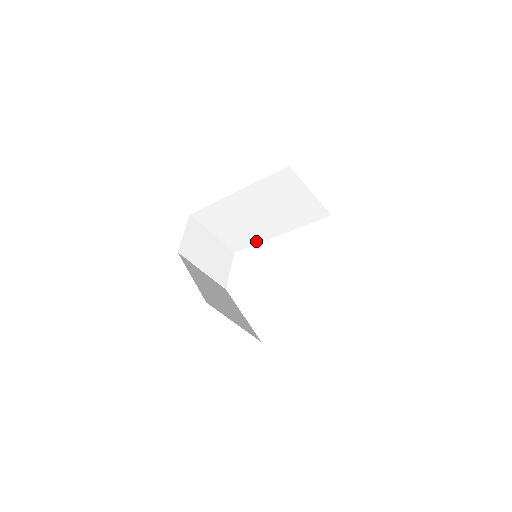
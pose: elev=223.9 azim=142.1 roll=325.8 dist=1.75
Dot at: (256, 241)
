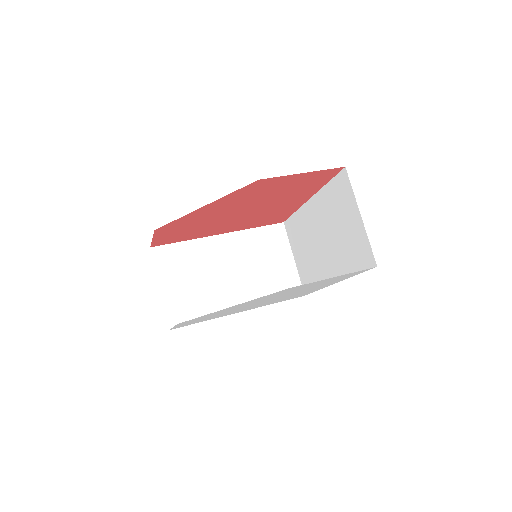
Dot at: occluded
